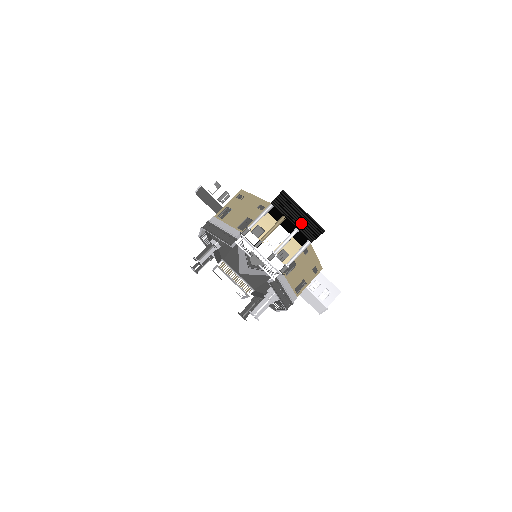
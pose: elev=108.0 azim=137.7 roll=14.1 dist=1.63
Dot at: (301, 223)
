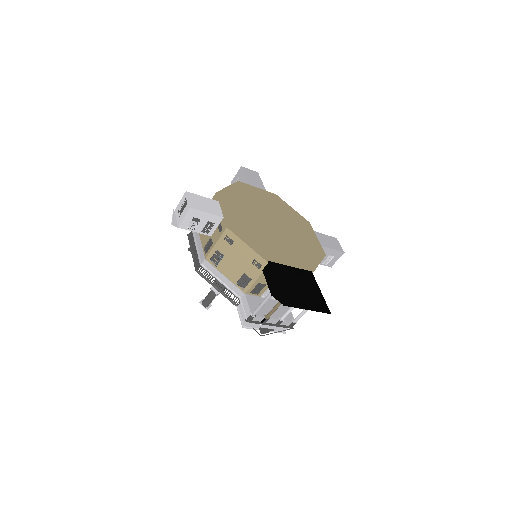
Dot at: occluded
